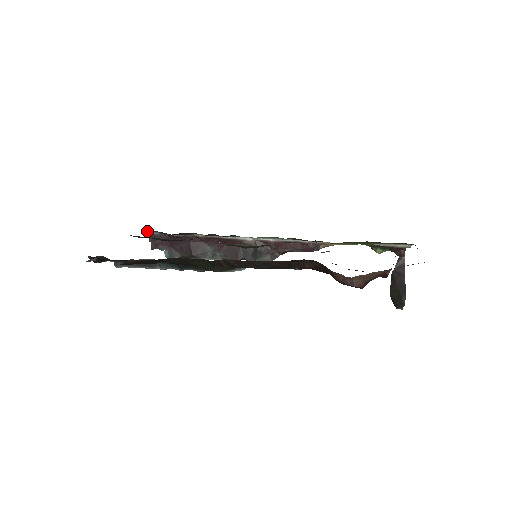
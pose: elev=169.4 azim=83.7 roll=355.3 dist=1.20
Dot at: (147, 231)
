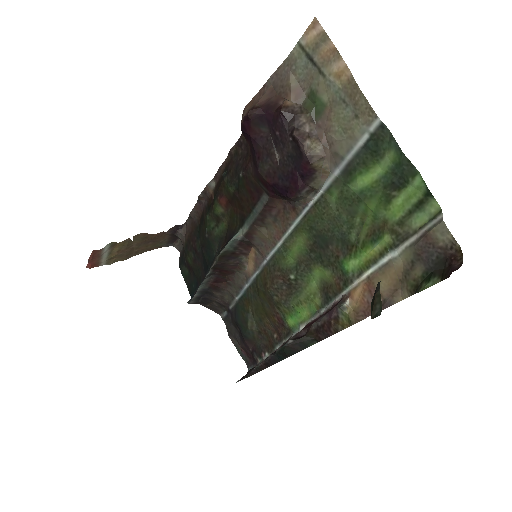
Dot at: (247, 364)
